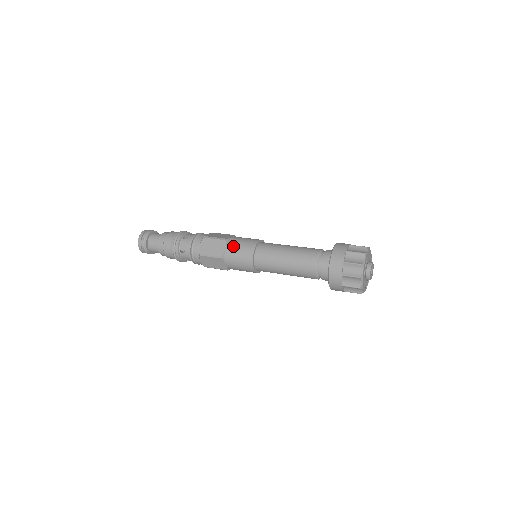
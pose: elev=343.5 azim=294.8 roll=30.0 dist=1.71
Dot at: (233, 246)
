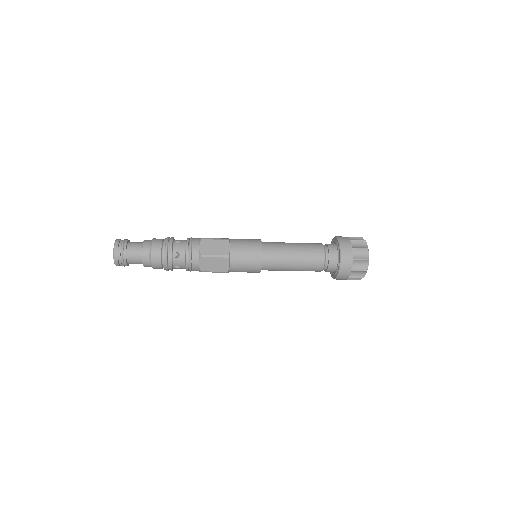
Dot at: (238, 245)
